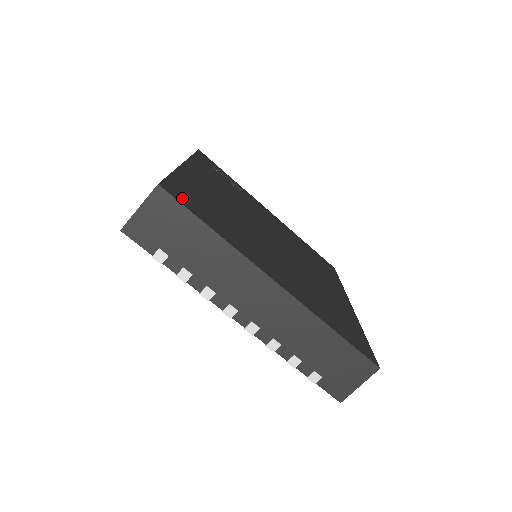
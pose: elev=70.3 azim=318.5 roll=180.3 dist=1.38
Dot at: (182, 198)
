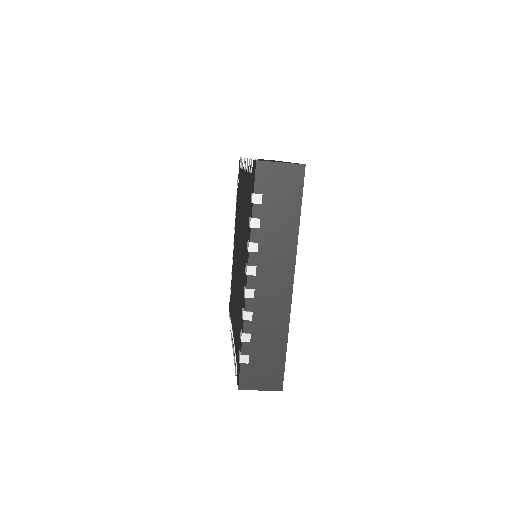
Dot at: occluded
